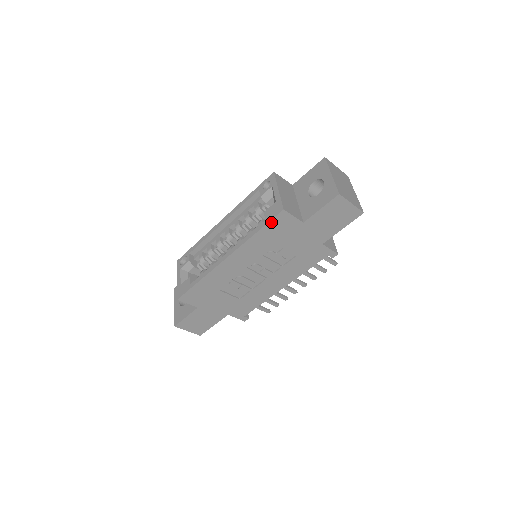
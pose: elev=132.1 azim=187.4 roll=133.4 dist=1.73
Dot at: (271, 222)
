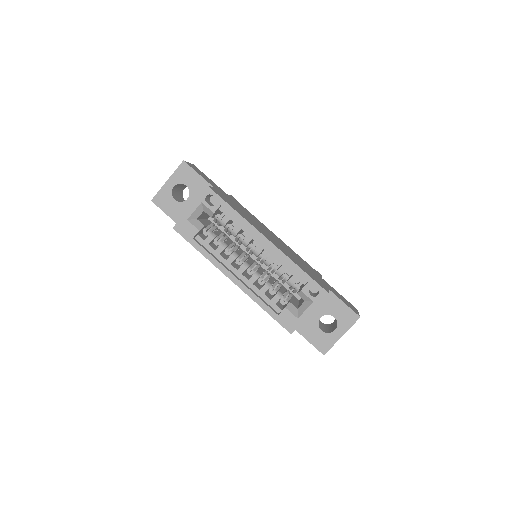
Dot at: (278, 322)
